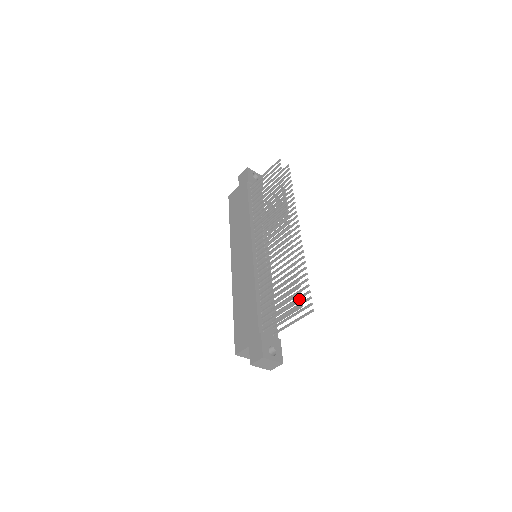
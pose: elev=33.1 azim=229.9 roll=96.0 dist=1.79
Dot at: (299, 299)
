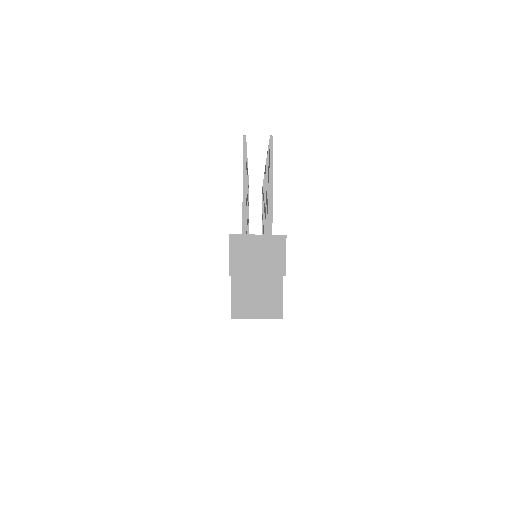
Dot at: occluded
